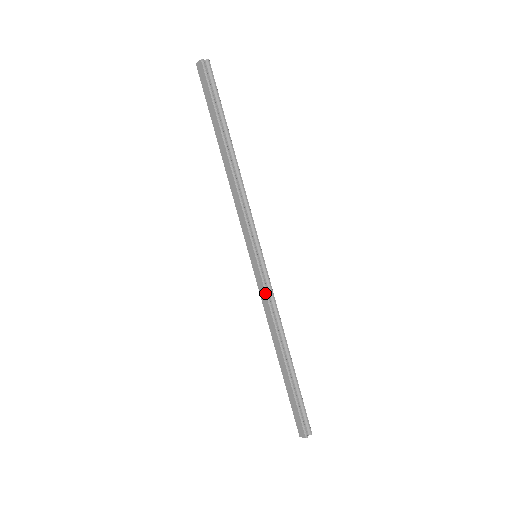
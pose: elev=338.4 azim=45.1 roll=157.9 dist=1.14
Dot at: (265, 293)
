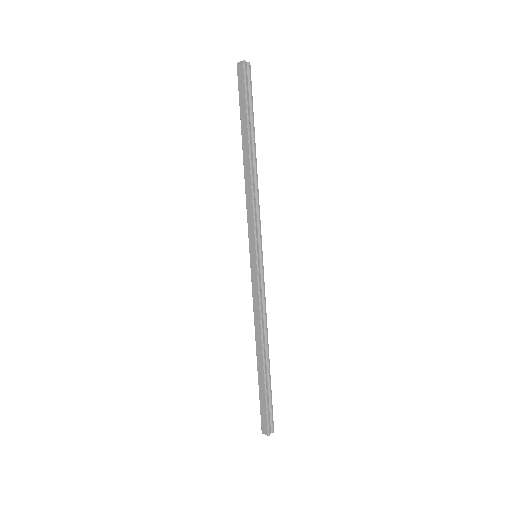
Dot at: (258, 292)
